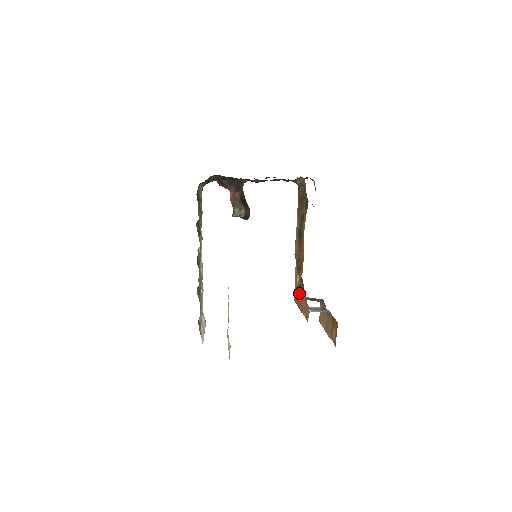
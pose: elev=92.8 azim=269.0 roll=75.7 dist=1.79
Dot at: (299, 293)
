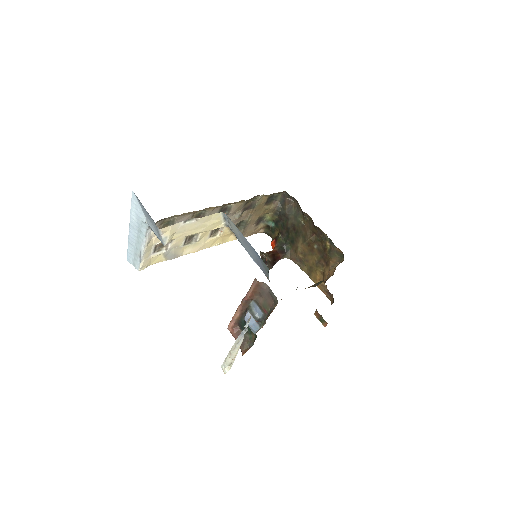
Dot at: occluded
